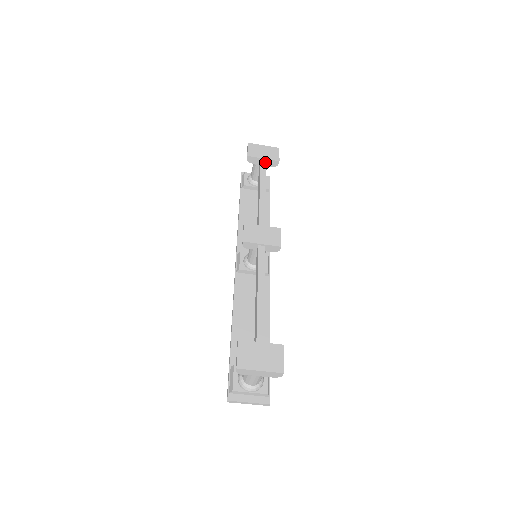
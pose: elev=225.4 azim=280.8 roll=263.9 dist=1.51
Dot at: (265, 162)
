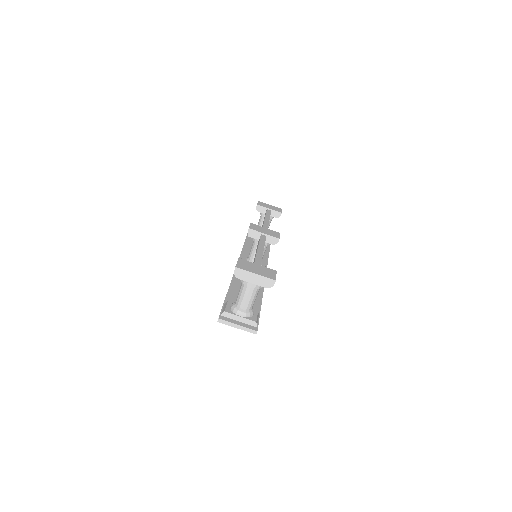
Dot at: (270, 211)
